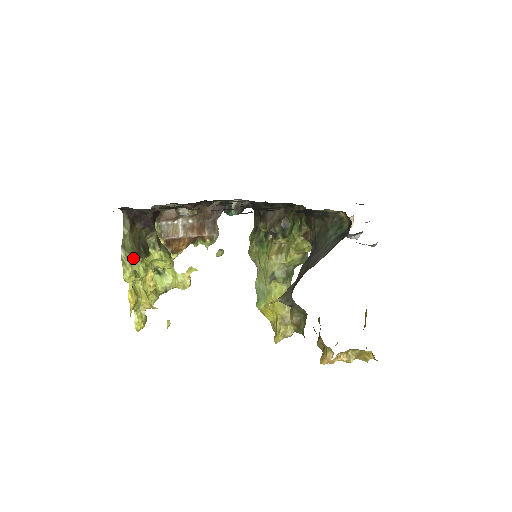
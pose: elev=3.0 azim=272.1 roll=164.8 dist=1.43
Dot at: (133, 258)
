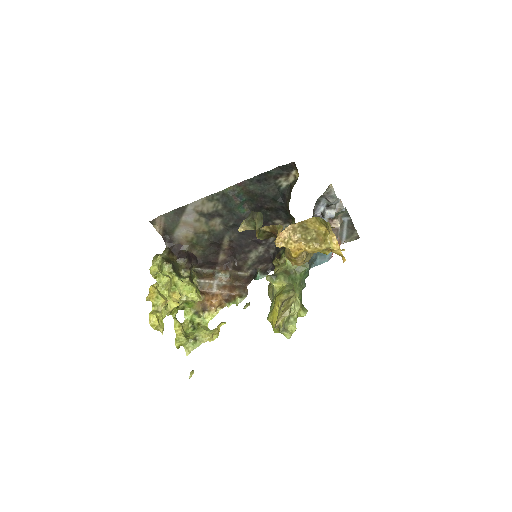
Dot at: occluded
